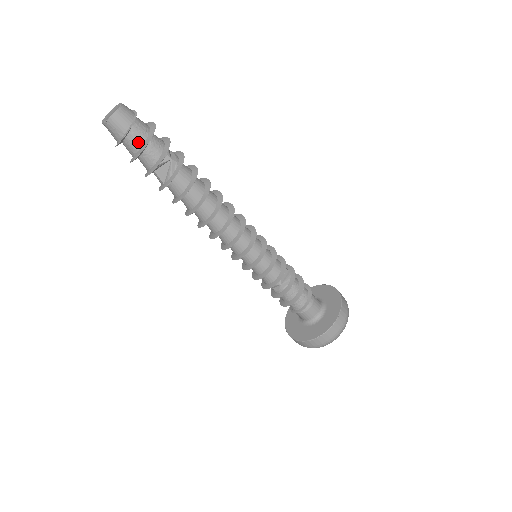
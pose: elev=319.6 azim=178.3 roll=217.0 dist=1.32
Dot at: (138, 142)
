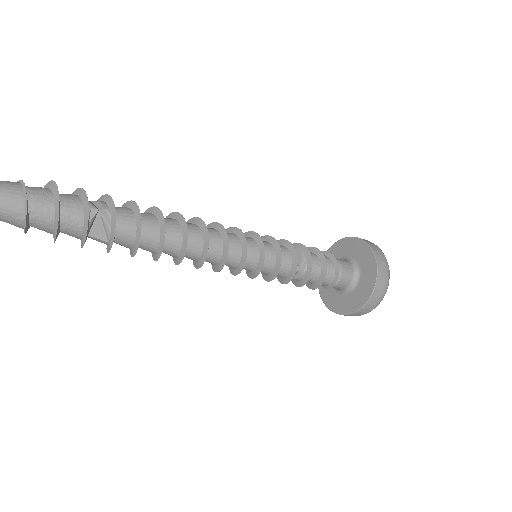
Dot at: (47, 214)
